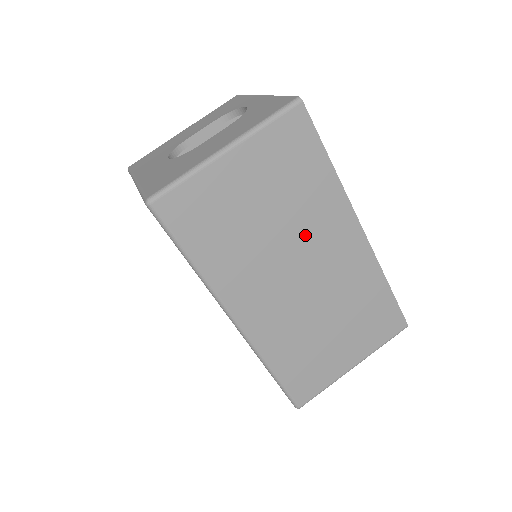
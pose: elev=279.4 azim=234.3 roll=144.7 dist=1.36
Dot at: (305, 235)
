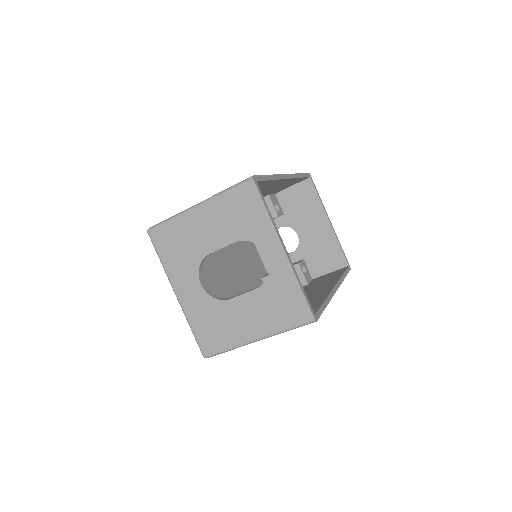
Dot at: occluded
